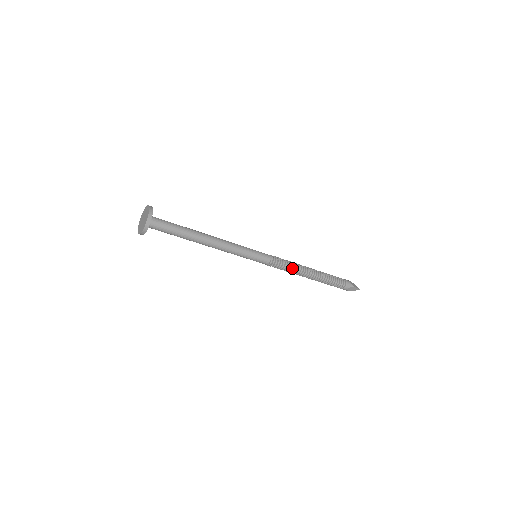
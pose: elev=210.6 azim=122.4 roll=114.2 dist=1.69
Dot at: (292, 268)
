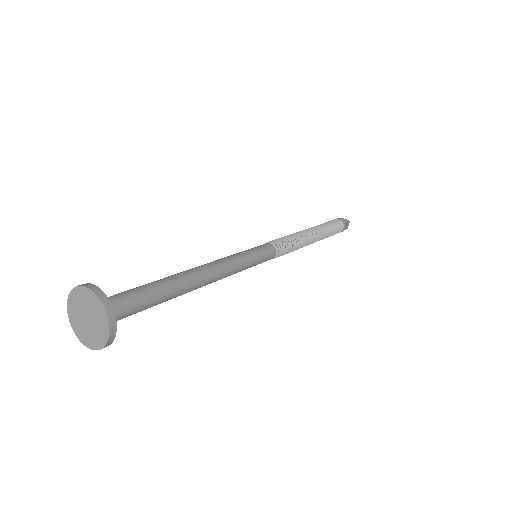
Dot at: (295, 249)
